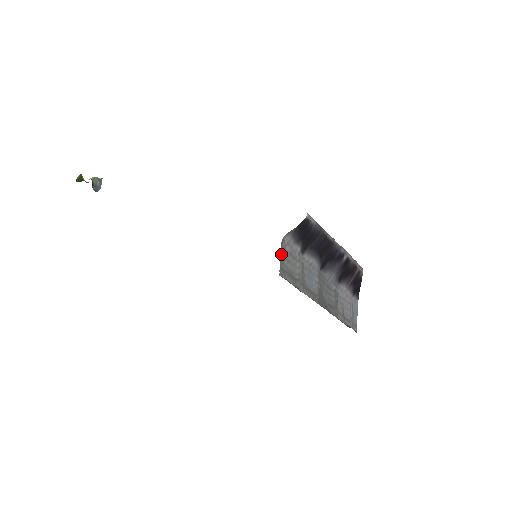
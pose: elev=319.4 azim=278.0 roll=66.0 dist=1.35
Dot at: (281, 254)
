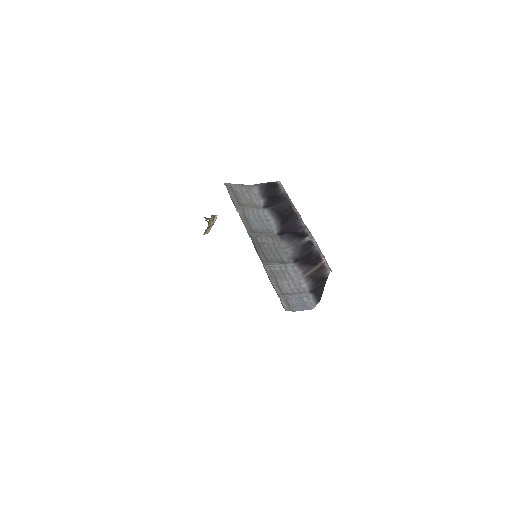
Dot at: (240, 185)
